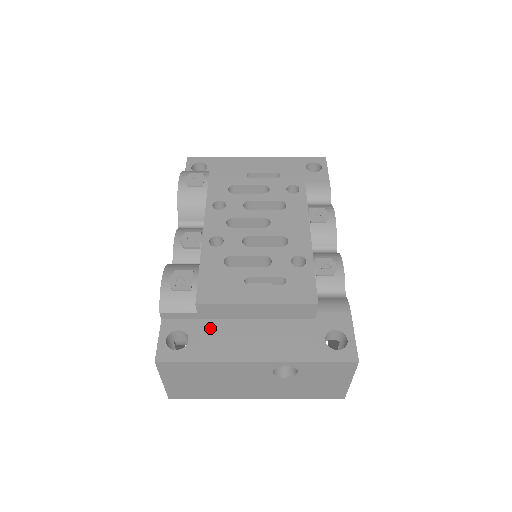
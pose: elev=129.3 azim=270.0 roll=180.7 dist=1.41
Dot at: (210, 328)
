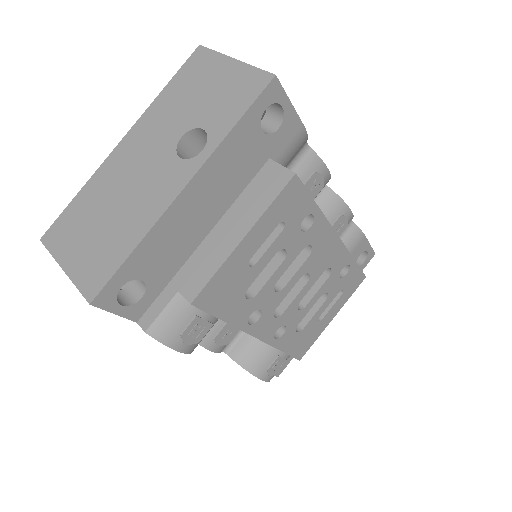
Dot at: occluded
